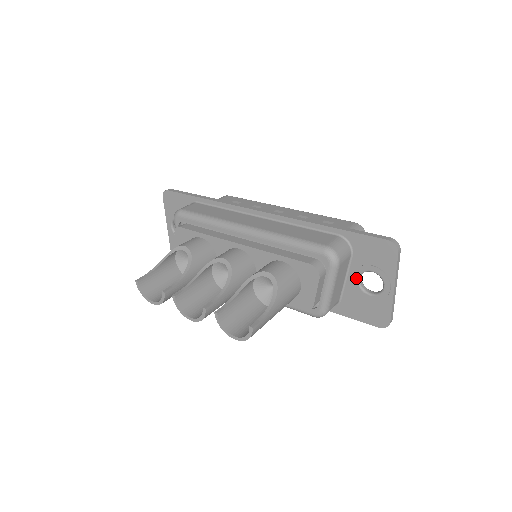
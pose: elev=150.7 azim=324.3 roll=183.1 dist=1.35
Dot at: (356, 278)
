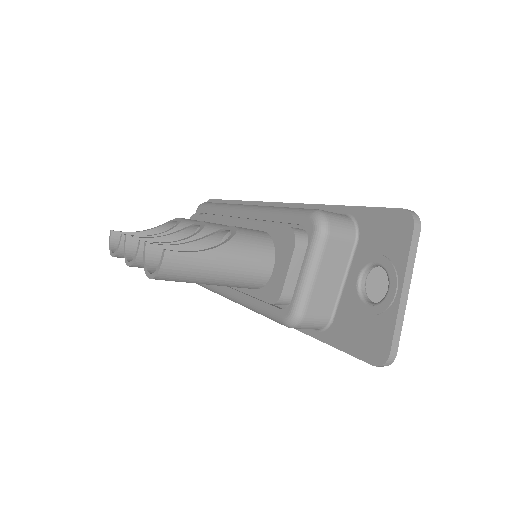
Dot at: (356, 278)
